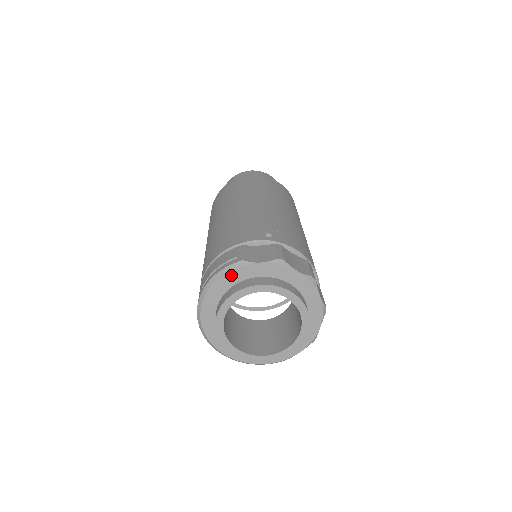
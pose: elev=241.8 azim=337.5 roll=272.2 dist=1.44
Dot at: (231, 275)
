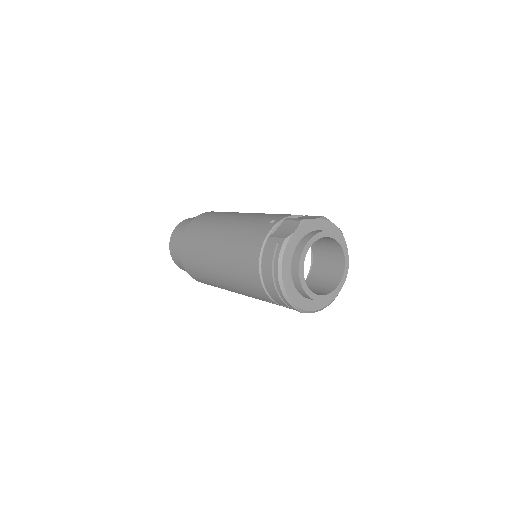
Dot at: (287, 253)
